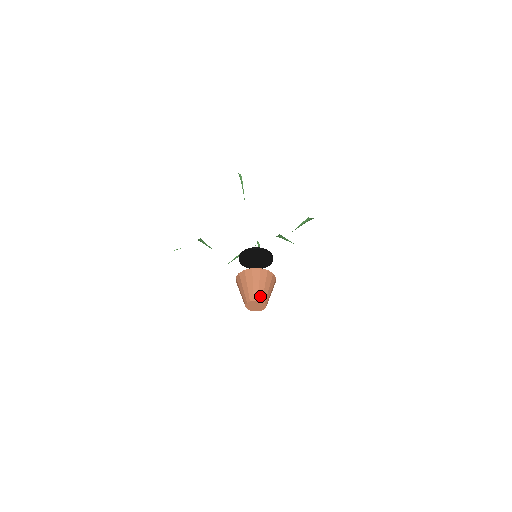
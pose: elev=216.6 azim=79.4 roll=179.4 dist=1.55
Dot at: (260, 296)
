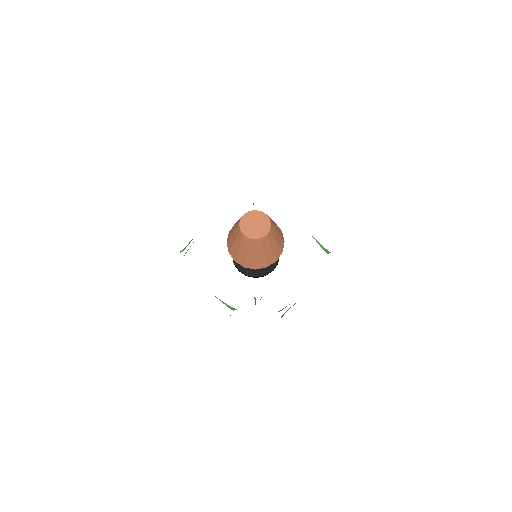
Dot at: (264, 213)
